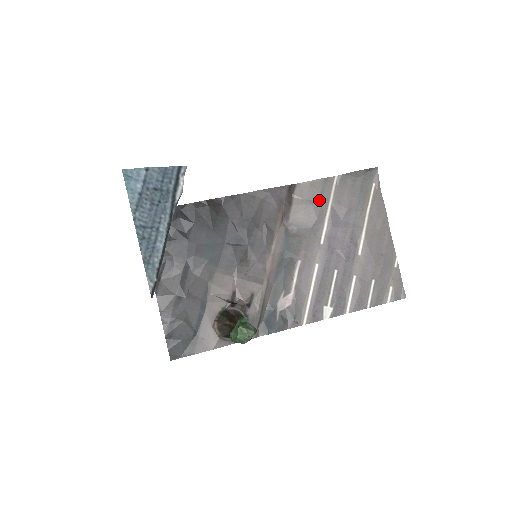
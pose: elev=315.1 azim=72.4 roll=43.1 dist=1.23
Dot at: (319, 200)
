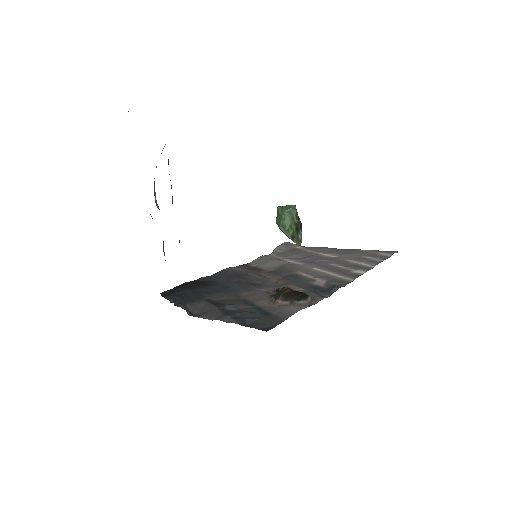
Dot at: (272, 259)
